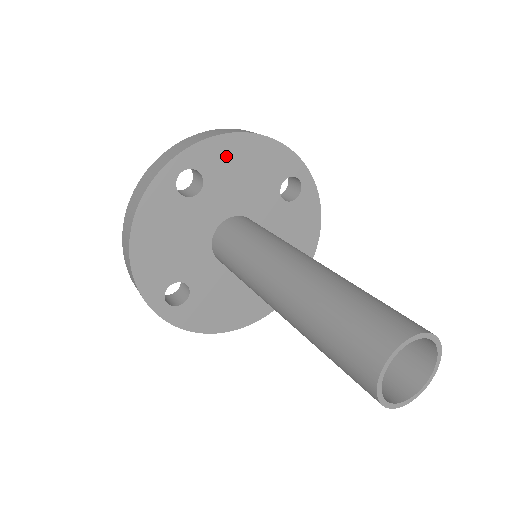
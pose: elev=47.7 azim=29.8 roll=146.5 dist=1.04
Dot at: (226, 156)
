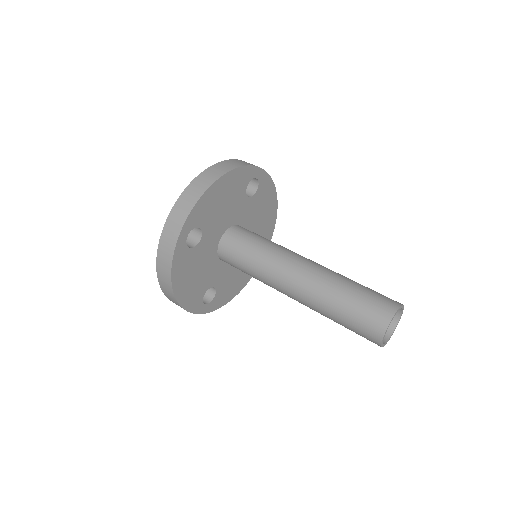
Dot at: (209, 205)
